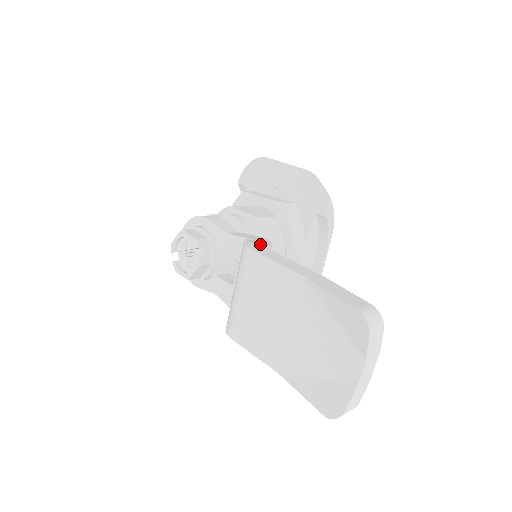
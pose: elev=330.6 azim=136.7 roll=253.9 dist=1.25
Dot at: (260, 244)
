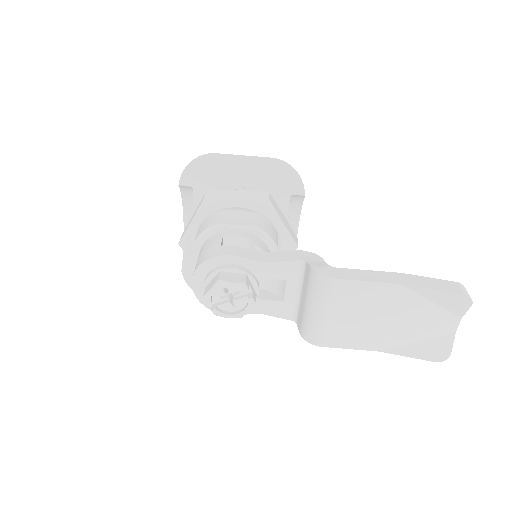
Dot at: (326, 266)
